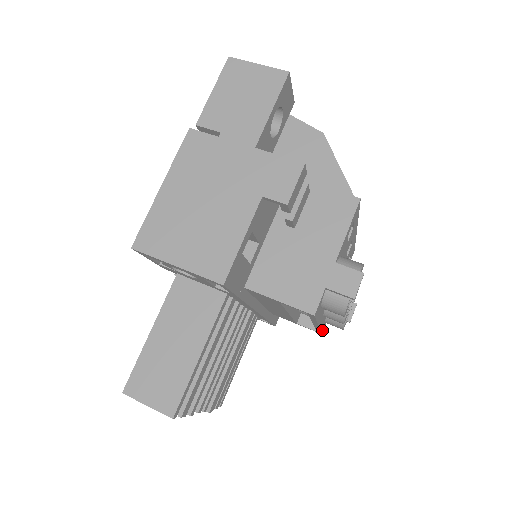
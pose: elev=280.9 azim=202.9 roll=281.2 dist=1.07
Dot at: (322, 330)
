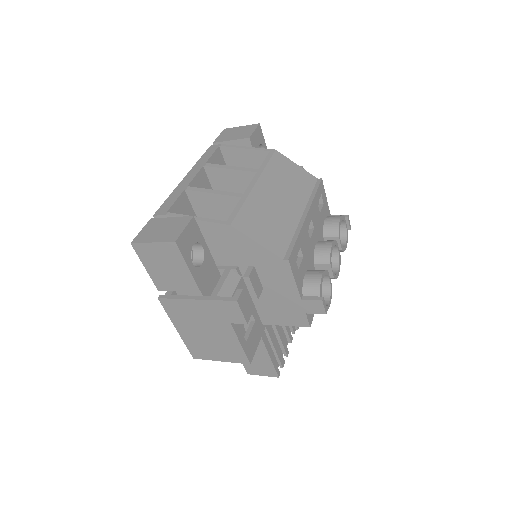
Dot at: occluded
